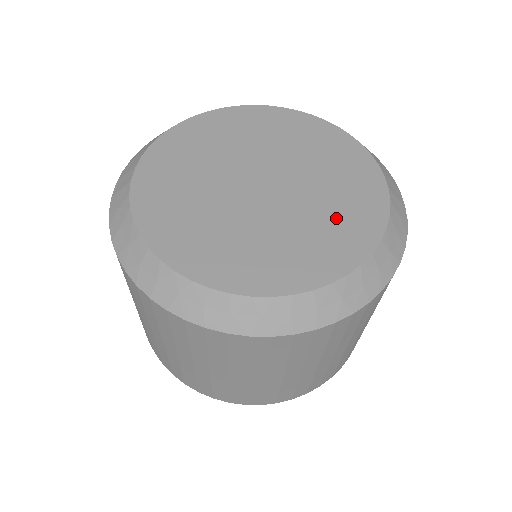
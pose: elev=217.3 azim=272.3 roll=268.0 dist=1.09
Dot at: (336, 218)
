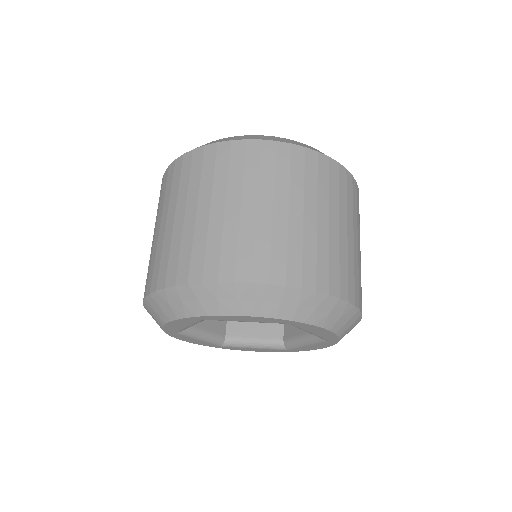
Dot at: occluded
